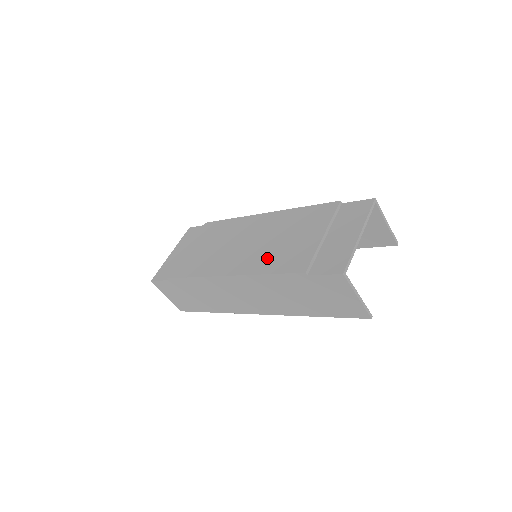
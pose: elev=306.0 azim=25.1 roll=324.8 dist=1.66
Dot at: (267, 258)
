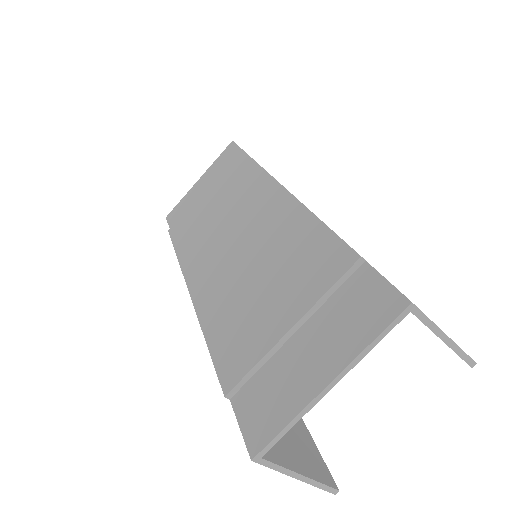
Dot at: (224, 304)
